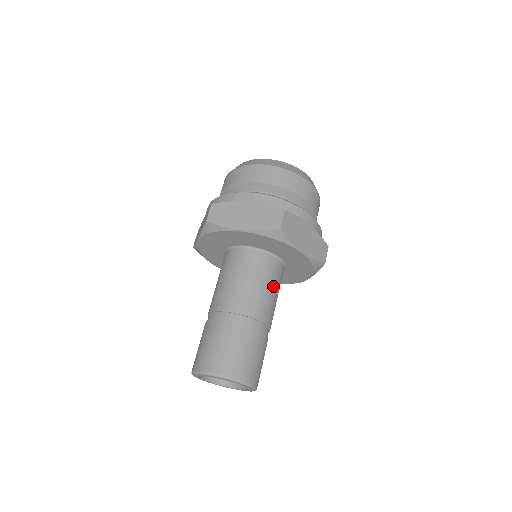
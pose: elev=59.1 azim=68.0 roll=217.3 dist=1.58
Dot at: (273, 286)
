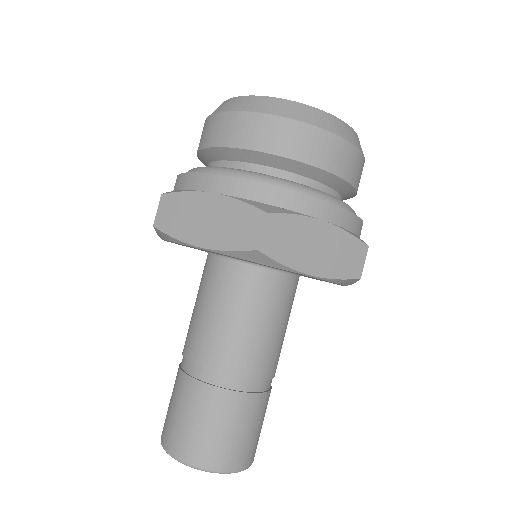
Dot at: occluded
